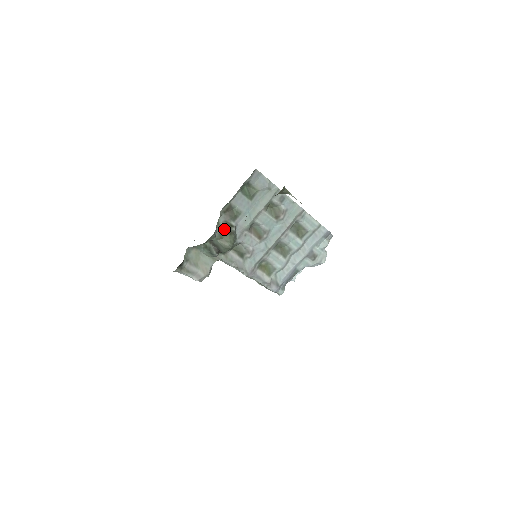
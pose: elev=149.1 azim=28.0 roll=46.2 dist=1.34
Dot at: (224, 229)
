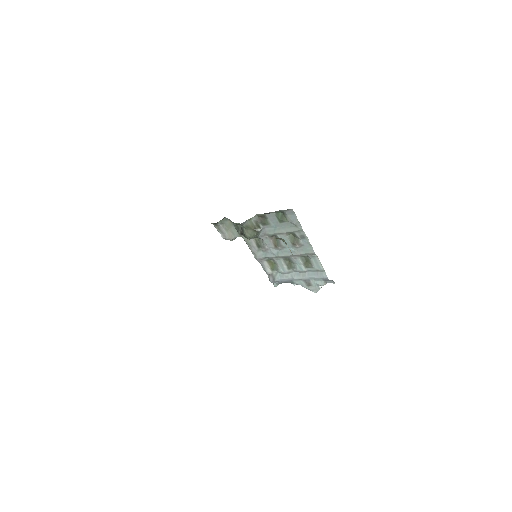
Dot at: (252, 225)
